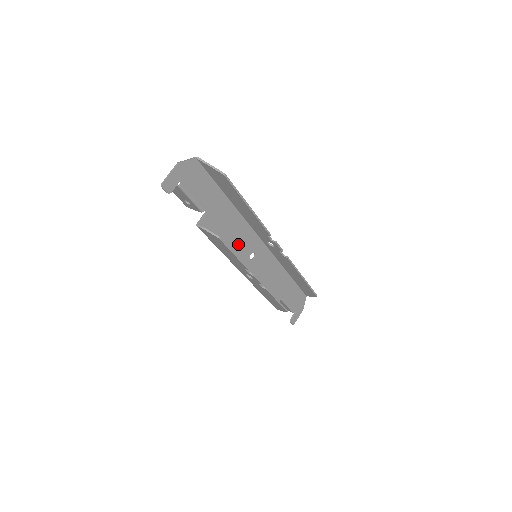
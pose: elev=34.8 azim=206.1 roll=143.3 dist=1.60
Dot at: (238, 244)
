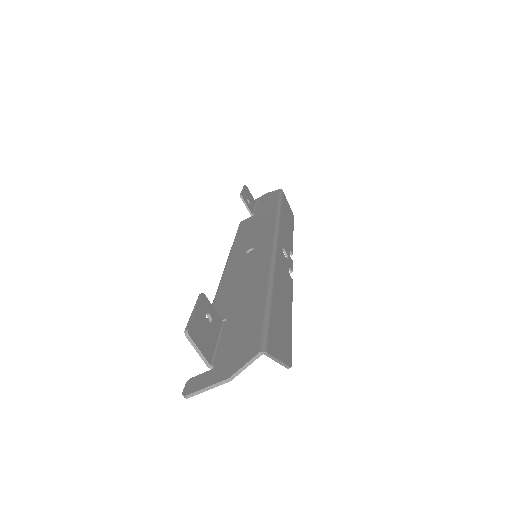
Dot at: (243, 271)
